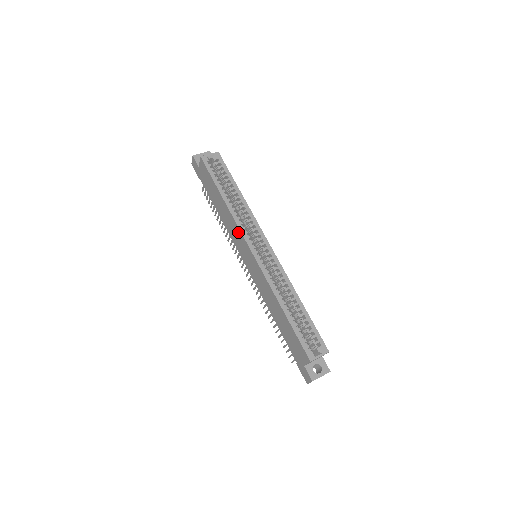
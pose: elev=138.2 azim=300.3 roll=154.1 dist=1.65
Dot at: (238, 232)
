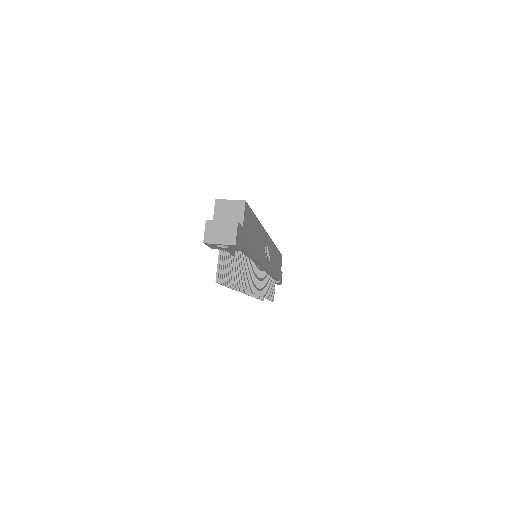
Dot at: occluded
